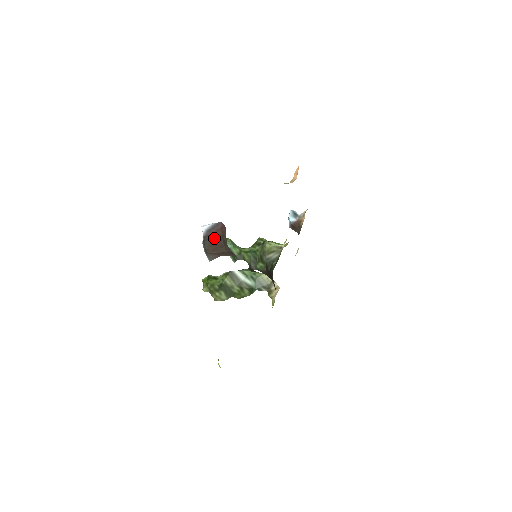
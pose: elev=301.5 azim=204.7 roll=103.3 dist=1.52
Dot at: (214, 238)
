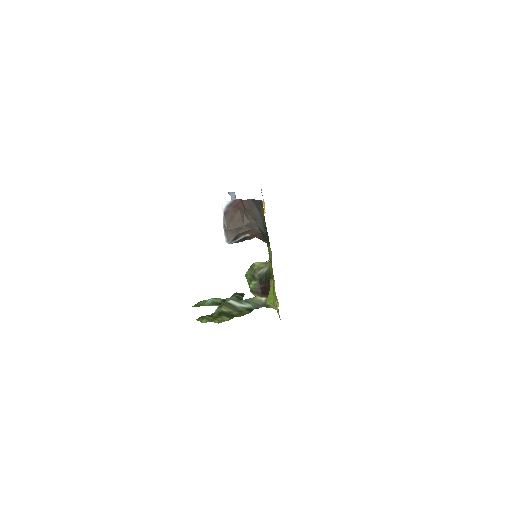
Dot at: (233, 213)
